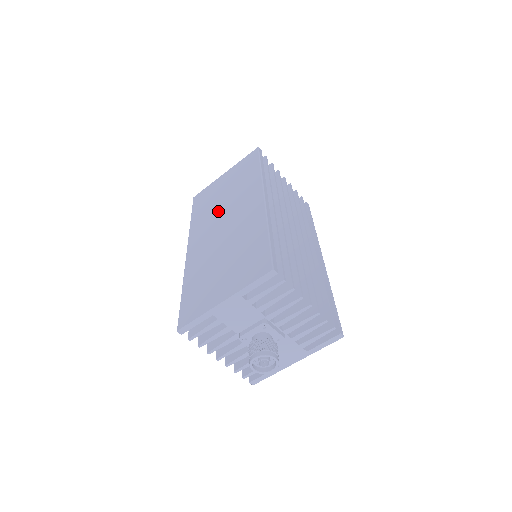
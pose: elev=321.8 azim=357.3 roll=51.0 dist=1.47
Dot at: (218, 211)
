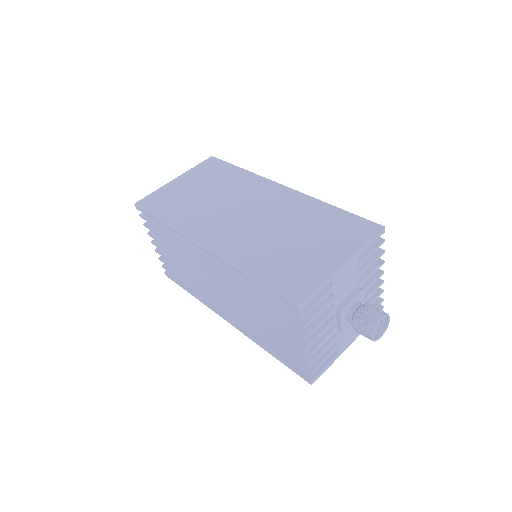
Dot at: (215, 206)
